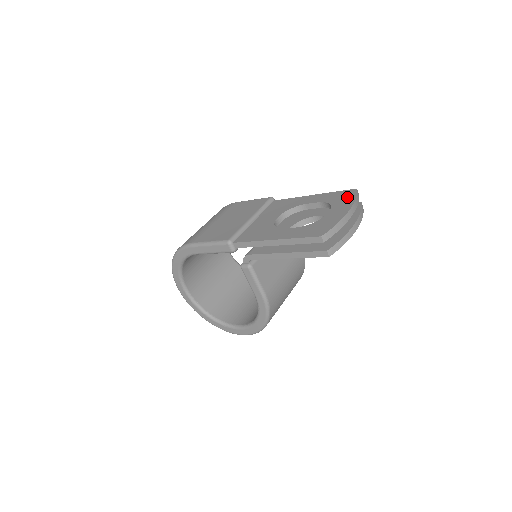
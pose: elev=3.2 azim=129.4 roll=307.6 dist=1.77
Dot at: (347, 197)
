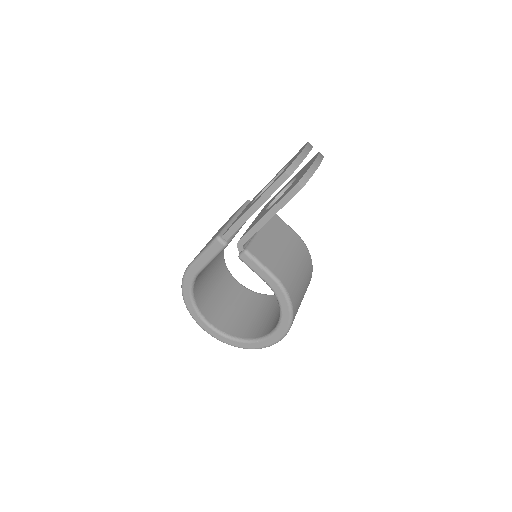
Dot at: (301, 149)
